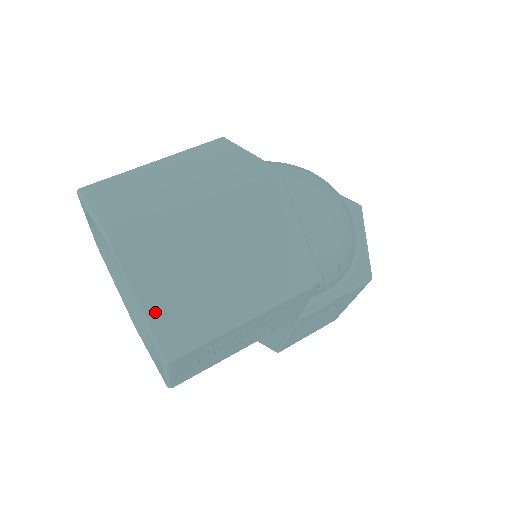
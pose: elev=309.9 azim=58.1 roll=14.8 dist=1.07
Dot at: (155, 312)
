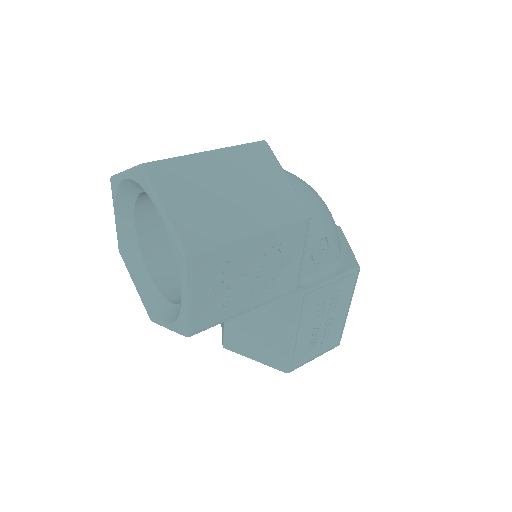
Dot at: (177, 217)
